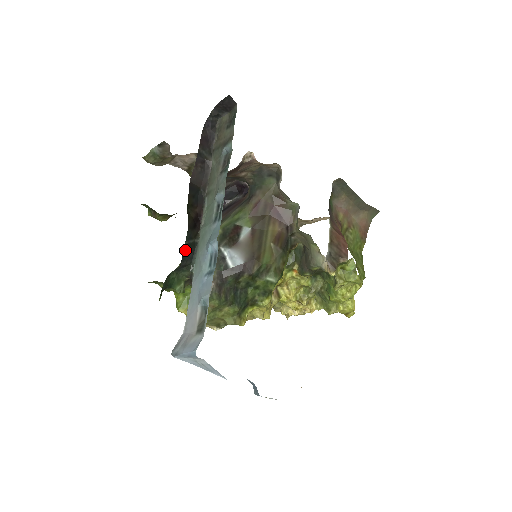
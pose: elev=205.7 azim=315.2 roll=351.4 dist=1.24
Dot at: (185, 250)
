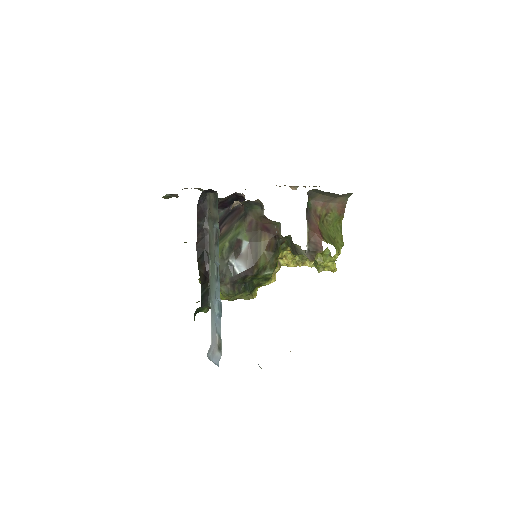
Dot at: (202, 298)
